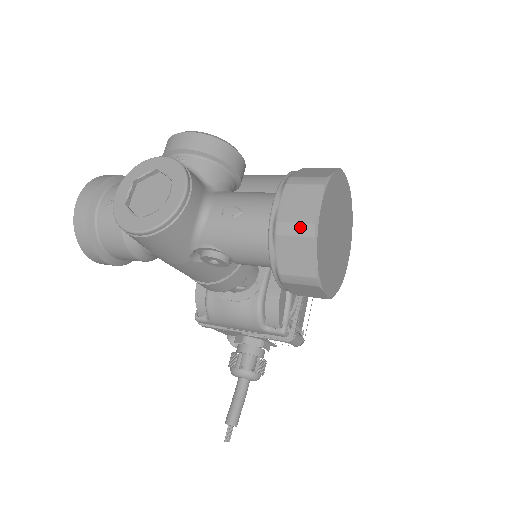
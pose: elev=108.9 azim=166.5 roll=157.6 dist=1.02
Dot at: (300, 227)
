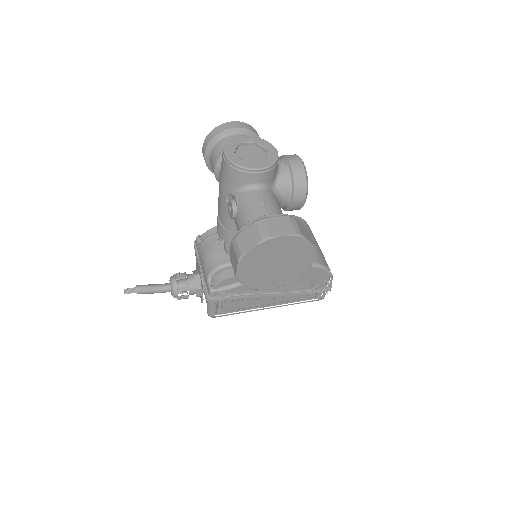
Dot at: (265, 230)
